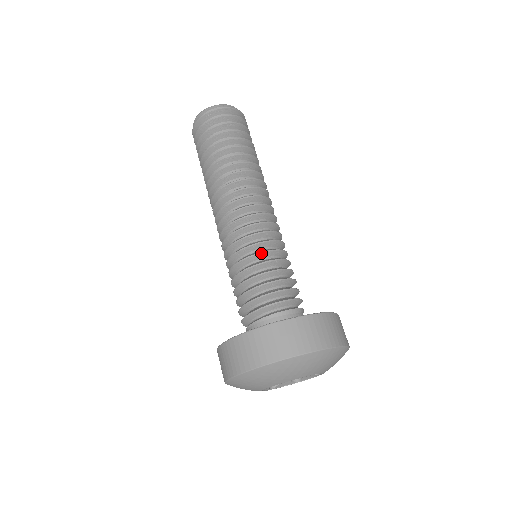
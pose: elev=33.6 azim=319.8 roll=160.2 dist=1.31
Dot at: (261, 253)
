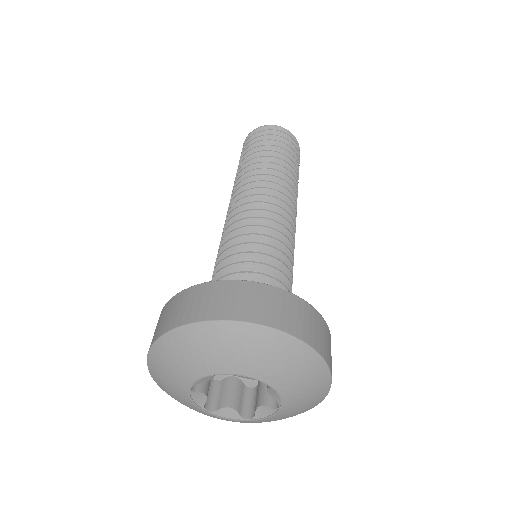
Dot at: (223, 246)
